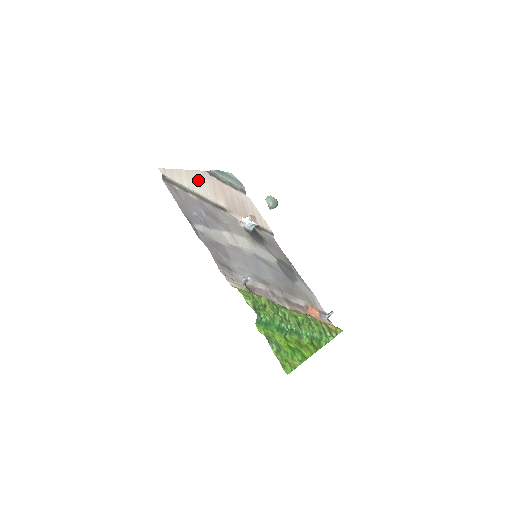
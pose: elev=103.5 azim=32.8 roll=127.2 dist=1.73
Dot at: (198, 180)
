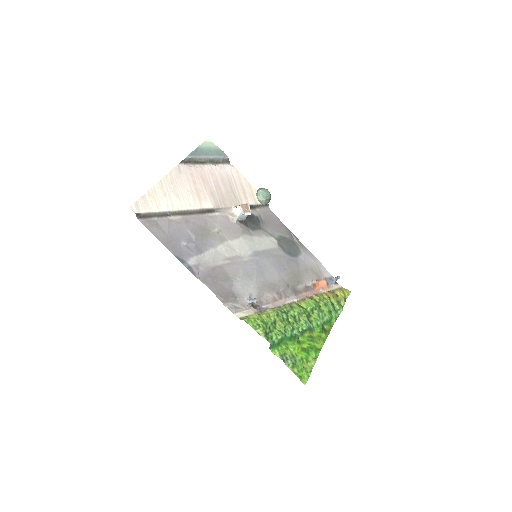
Dot at: (175, 187)
